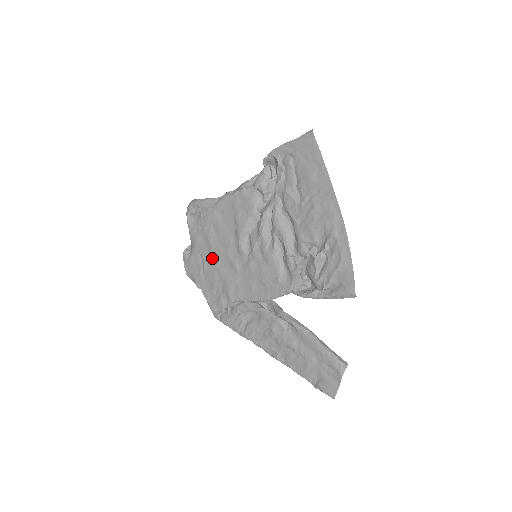
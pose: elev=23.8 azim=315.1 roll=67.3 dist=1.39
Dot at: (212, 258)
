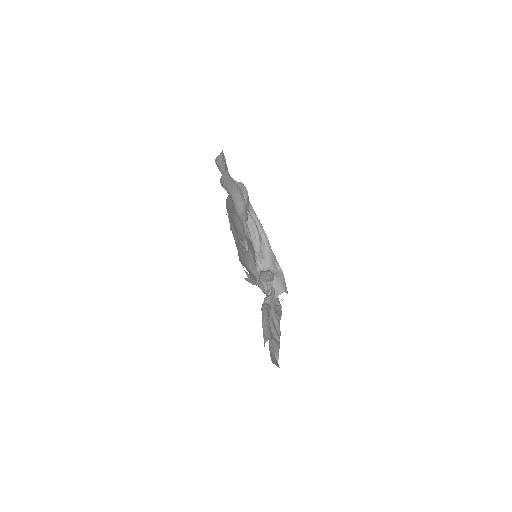
Dot at: occluded
